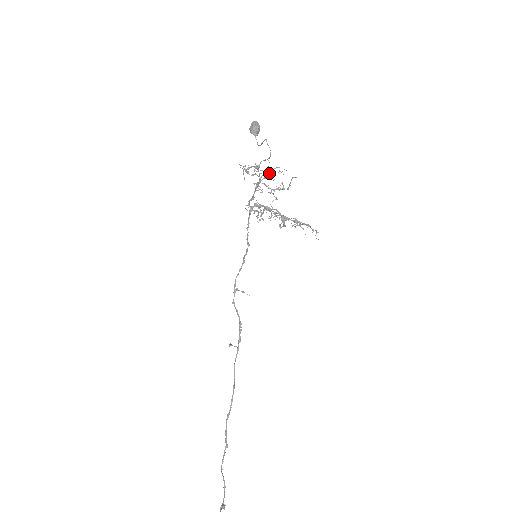
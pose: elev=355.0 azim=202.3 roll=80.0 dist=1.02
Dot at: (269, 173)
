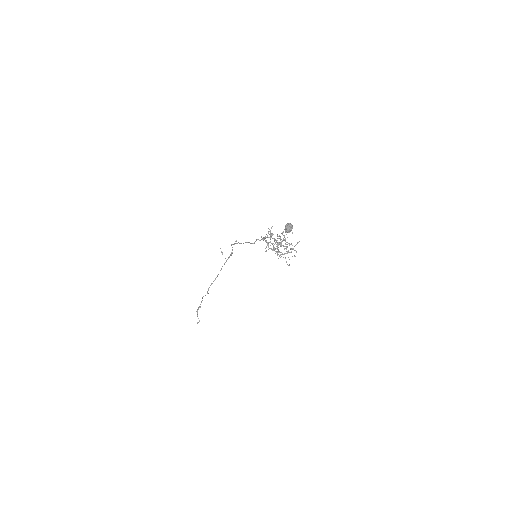
Dot at: (285, 240)
